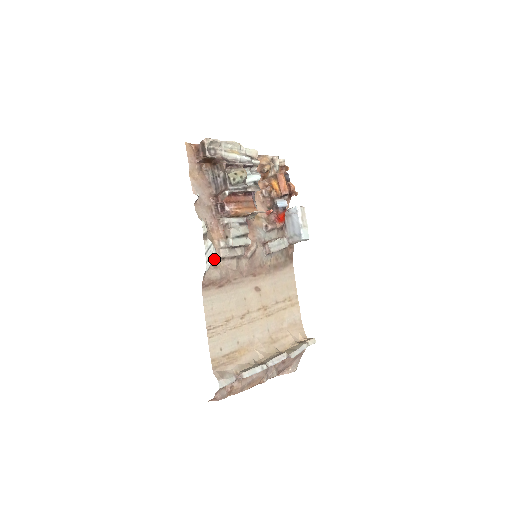
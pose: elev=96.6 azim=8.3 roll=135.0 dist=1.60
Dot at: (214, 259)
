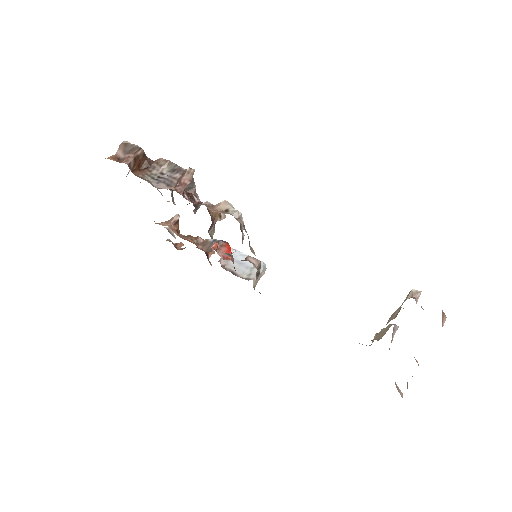
Dot at: (240, 222)
